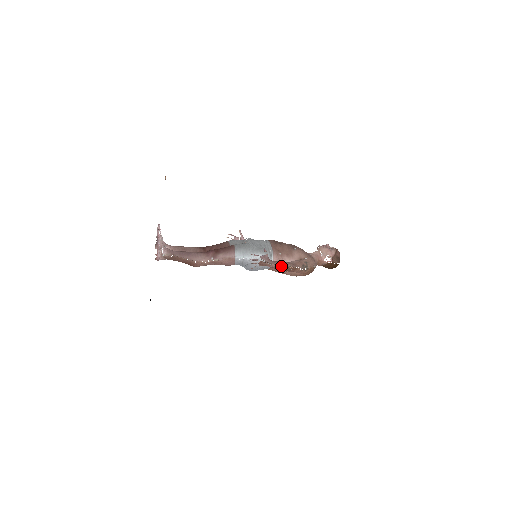
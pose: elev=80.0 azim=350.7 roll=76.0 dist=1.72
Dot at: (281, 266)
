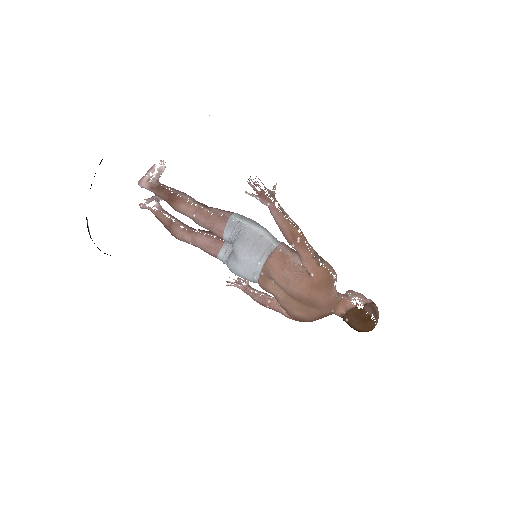
Dot at: (286, 216)
